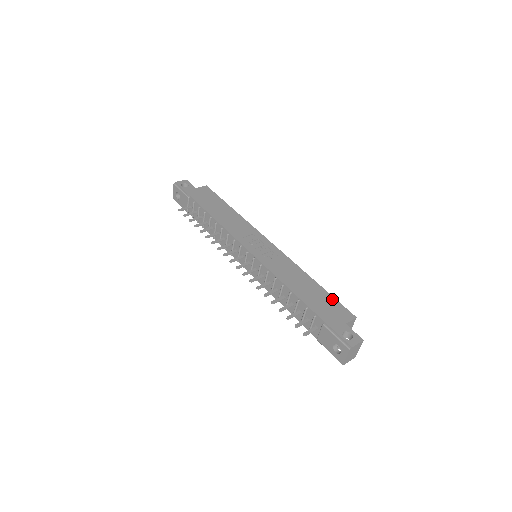
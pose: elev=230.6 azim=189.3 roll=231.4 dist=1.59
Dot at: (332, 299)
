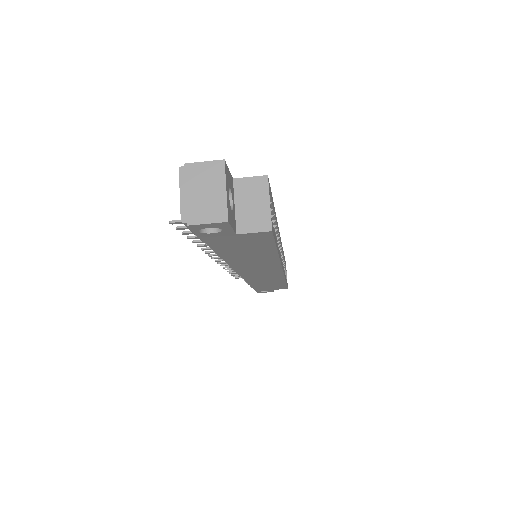
Dot at: occluded
